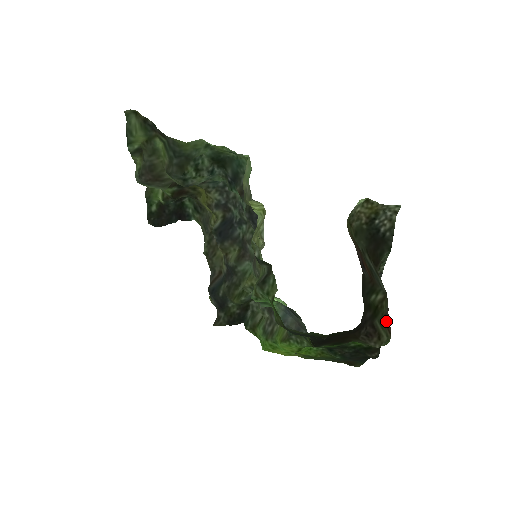
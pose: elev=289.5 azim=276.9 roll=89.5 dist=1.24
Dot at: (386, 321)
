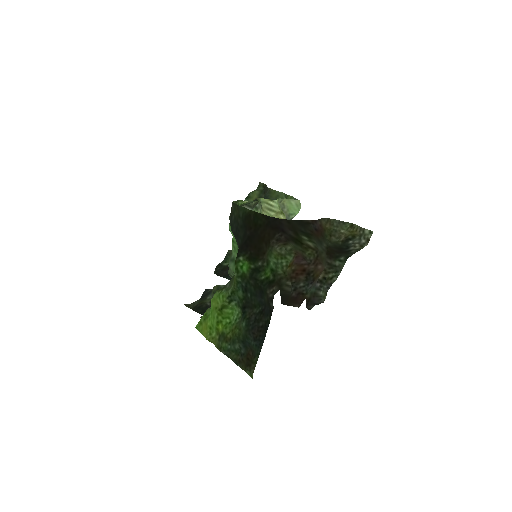
Dot at: (301, 253)
